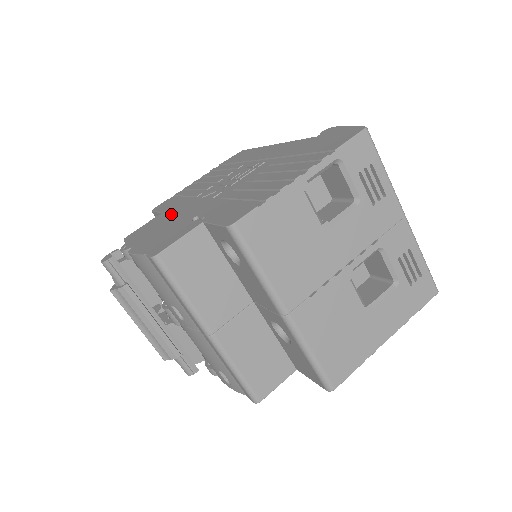
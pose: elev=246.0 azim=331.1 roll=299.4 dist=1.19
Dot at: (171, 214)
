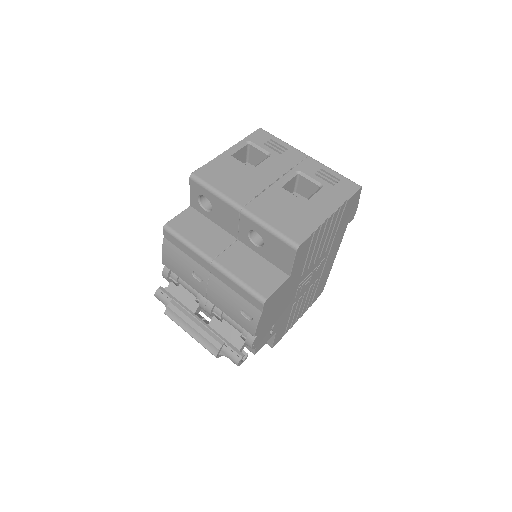
Dot at: occluded
